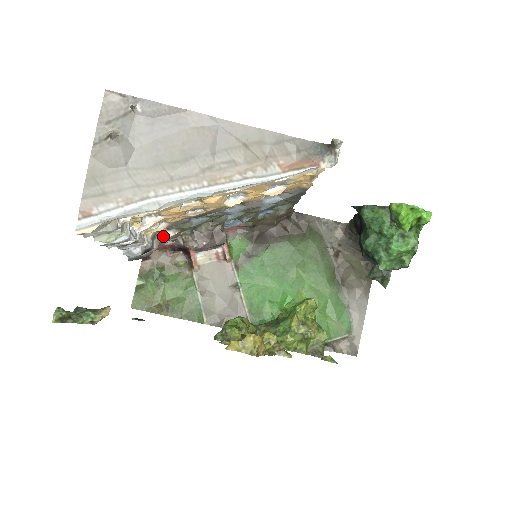
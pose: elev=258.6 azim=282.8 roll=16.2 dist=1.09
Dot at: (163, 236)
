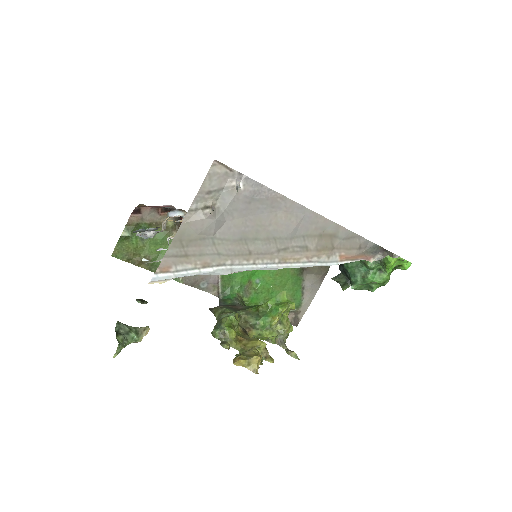
Dot at: (172, 215)
